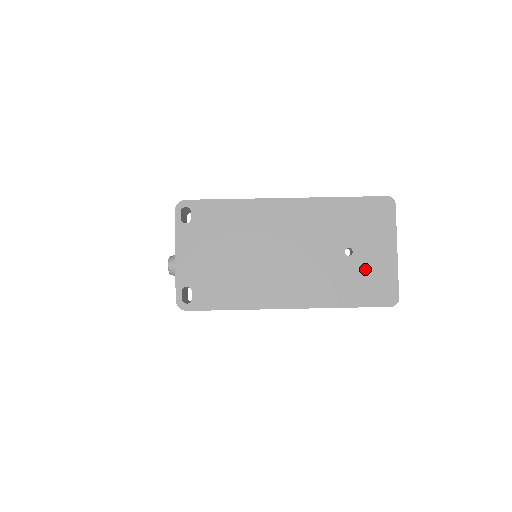
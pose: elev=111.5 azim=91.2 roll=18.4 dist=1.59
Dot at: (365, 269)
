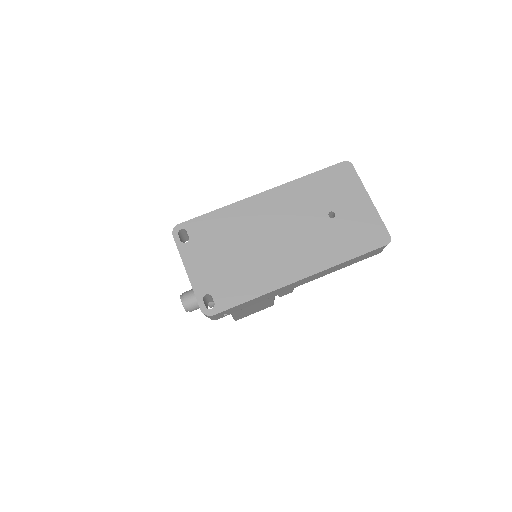
Dot at: (351, 223)
